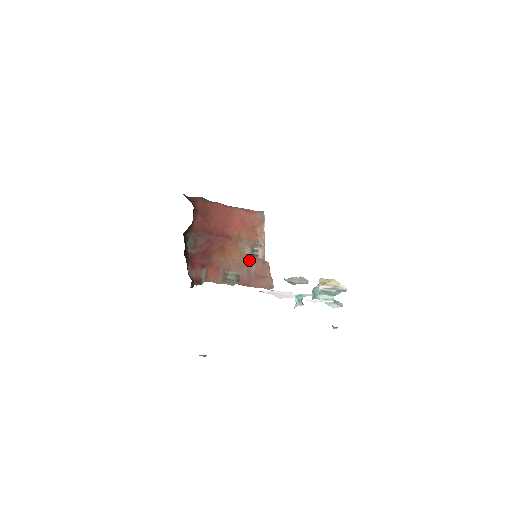
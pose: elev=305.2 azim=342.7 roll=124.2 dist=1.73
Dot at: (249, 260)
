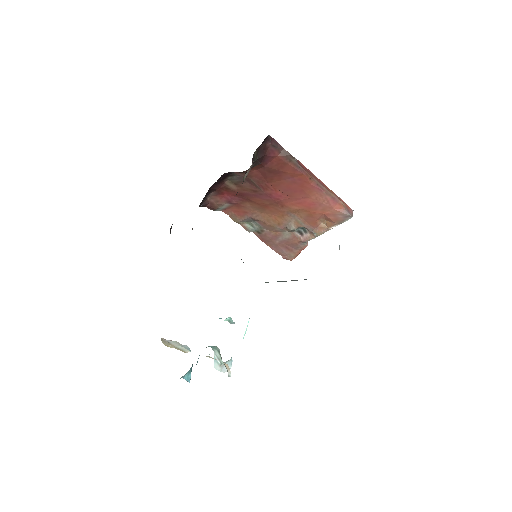
Dot at: (287, 231)
